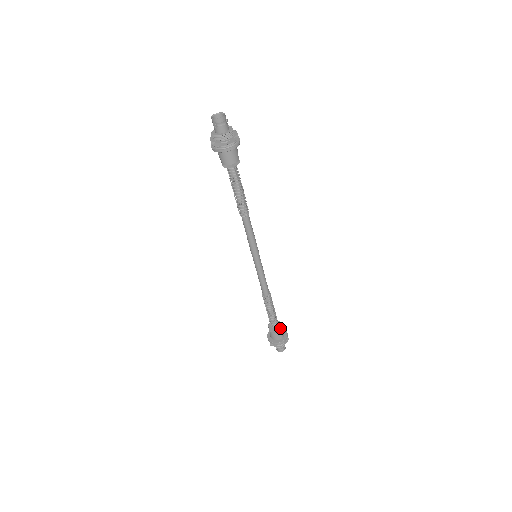
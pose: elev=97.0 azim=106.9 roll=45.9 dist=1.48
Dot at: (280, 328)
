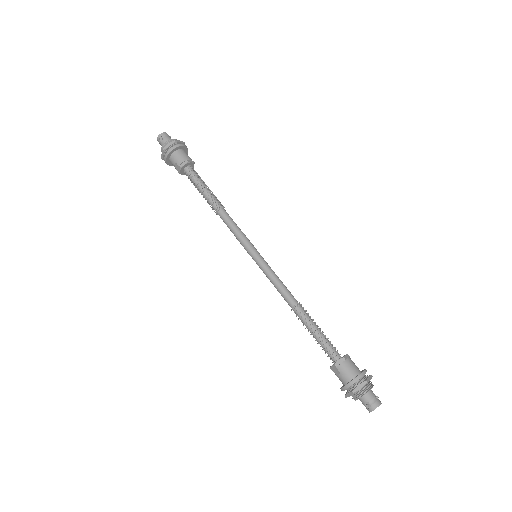
Dot at: (346, 356)
